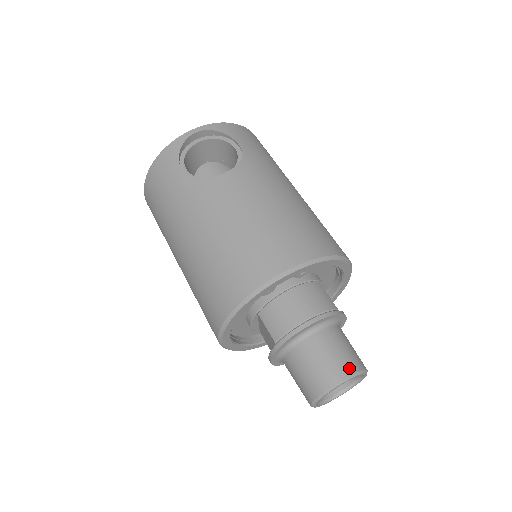
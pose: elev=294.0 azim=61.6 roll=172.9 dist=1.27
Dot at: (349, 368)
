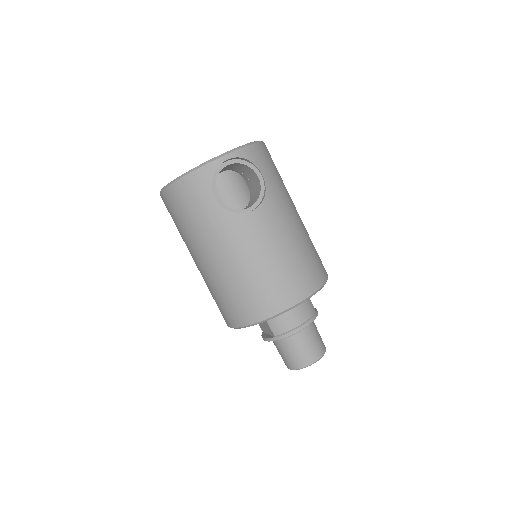
Dot at: (319, 353)
